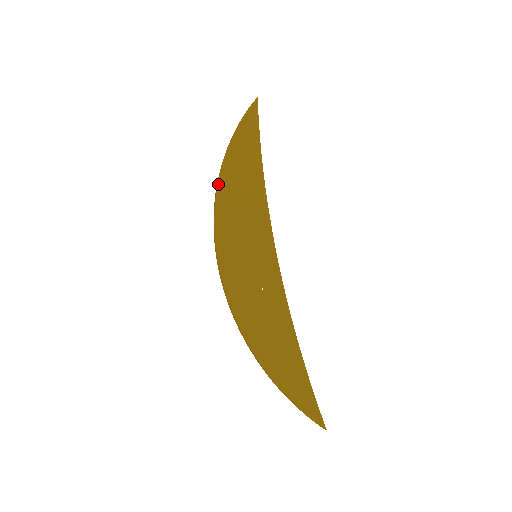
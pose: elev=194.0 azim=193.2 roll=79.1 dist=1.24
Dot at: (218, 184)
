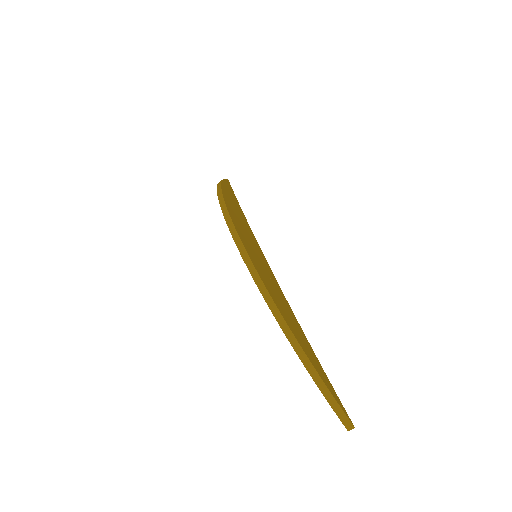
Dot at: (222, 193)
